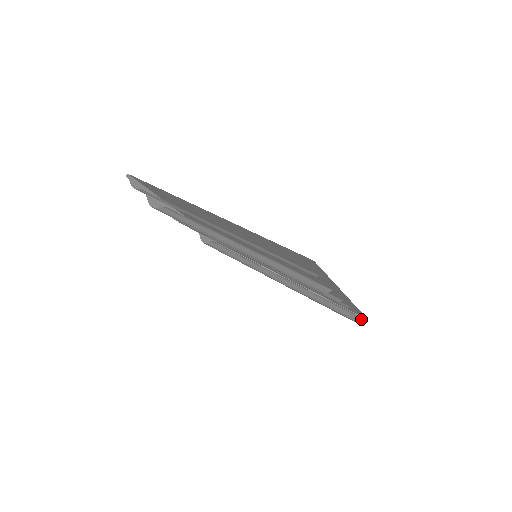
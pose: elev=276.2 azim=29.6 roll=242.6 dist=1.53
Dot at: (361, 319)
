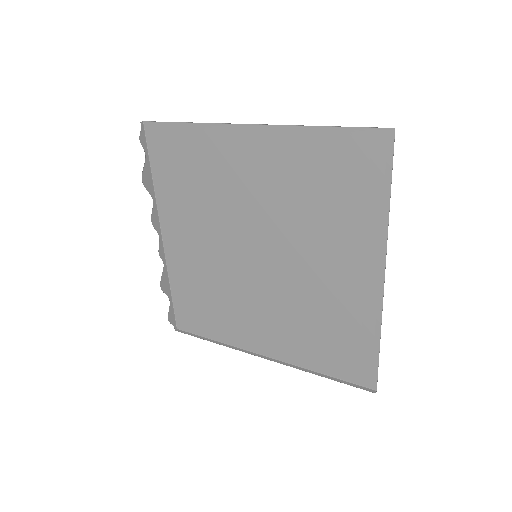
Dot at: (367, 390)
